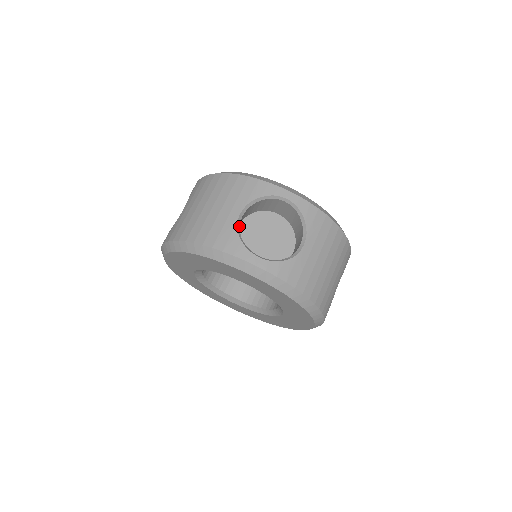
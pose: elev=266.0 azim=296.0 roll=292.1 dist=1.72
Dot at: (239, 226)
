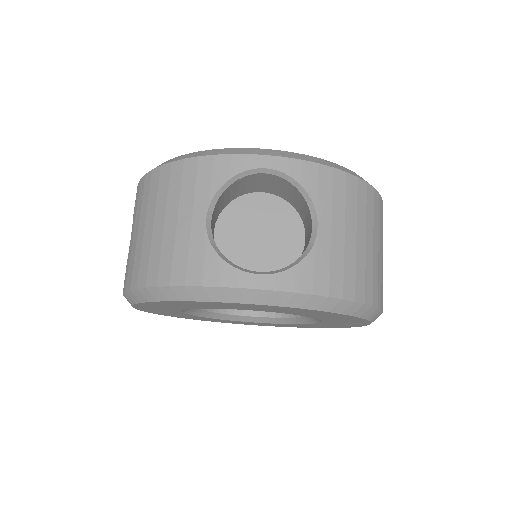
Dot at: (212, 237)
